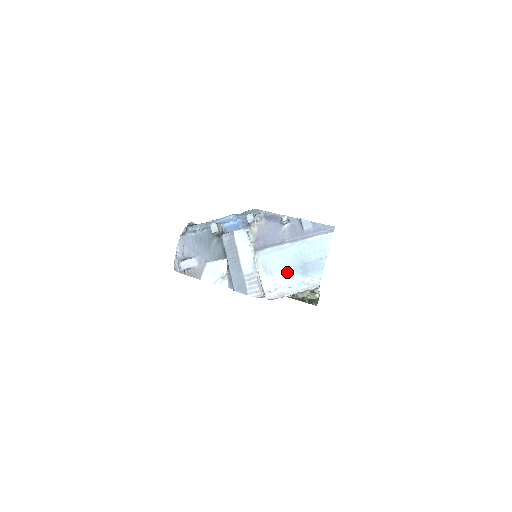
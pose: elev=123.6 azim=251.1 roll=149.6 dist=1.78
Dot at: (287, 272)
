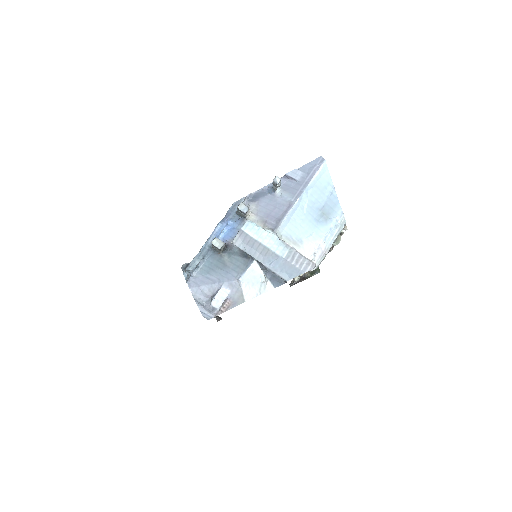
Dot at: (313, 230)
